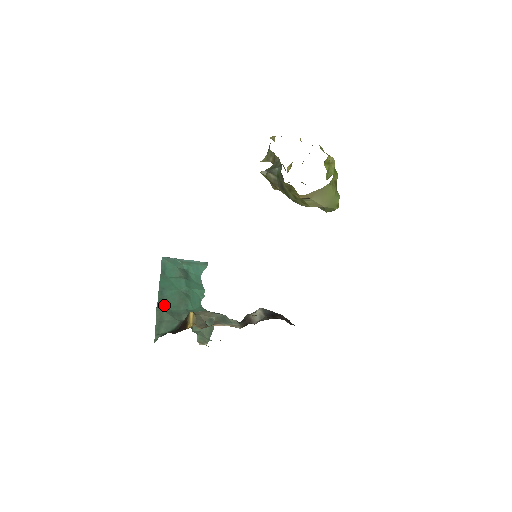
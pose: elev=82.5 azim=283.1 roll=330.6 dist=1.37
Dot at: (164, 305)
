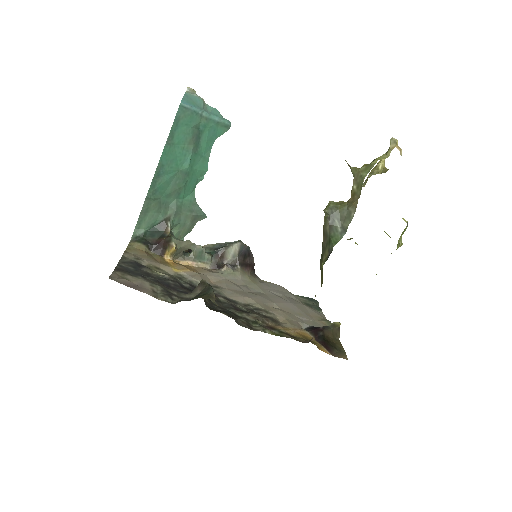
Dot at: (156, 191)
